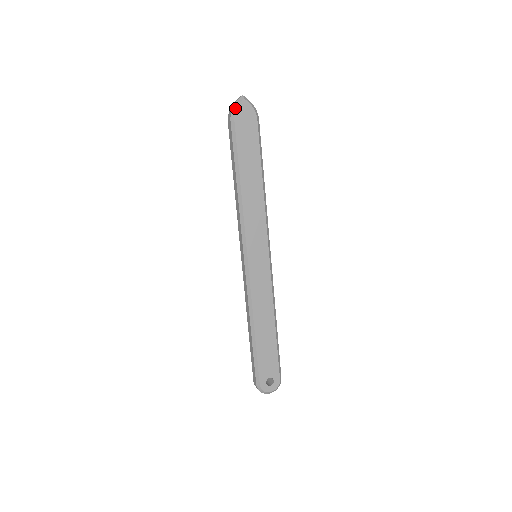
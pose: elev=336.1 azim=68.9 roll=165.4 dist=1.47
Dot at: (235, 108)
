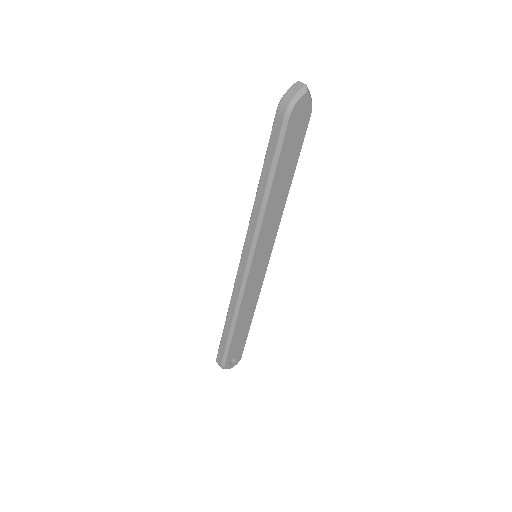
Dot at: (295, 102)
